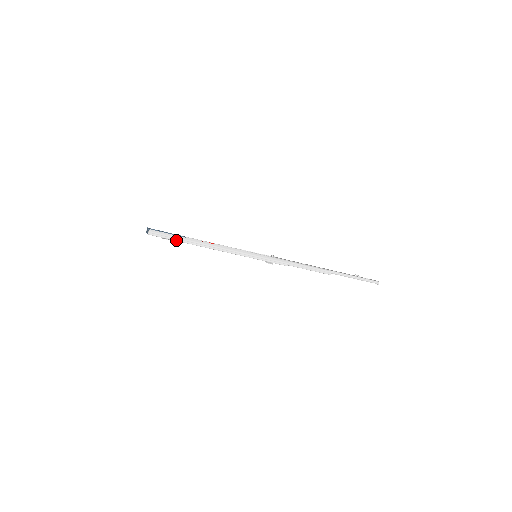
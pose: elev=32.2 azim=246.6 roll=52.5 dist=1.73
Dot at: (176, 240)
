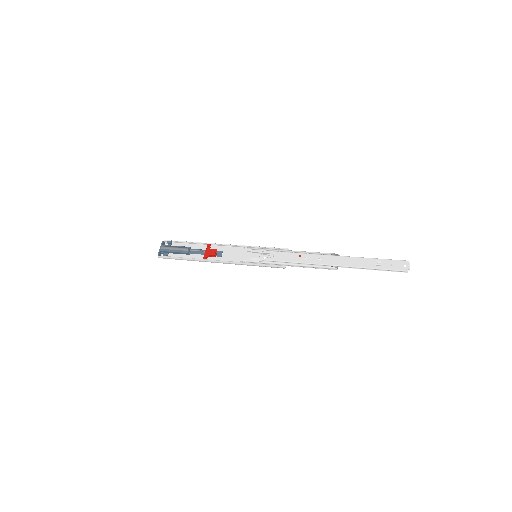
Dot at: occluded
